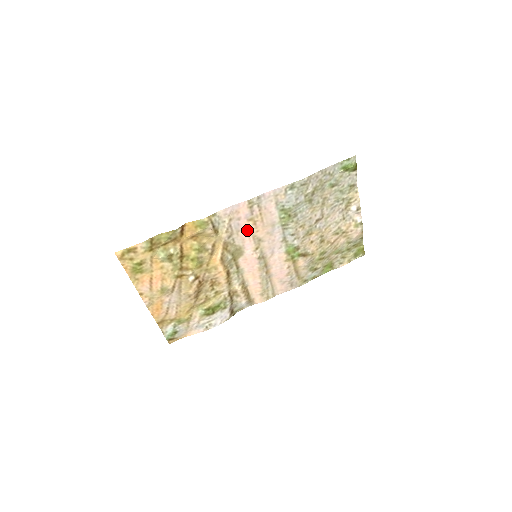
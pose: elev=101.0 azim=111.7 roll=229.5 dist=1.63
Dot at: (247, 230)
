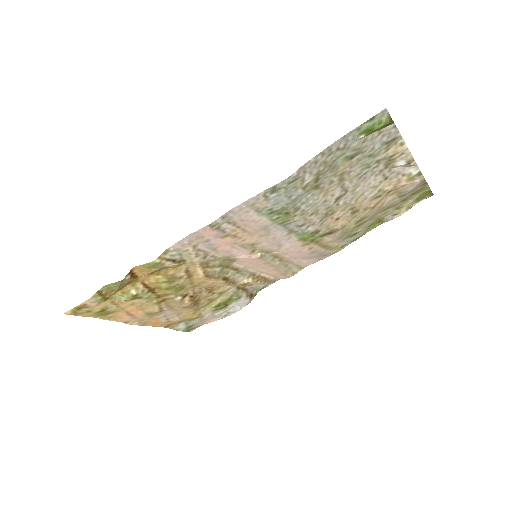
Dot at: (227, 244)
